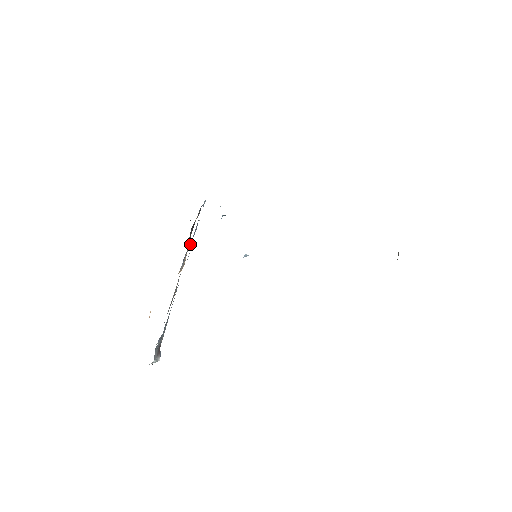
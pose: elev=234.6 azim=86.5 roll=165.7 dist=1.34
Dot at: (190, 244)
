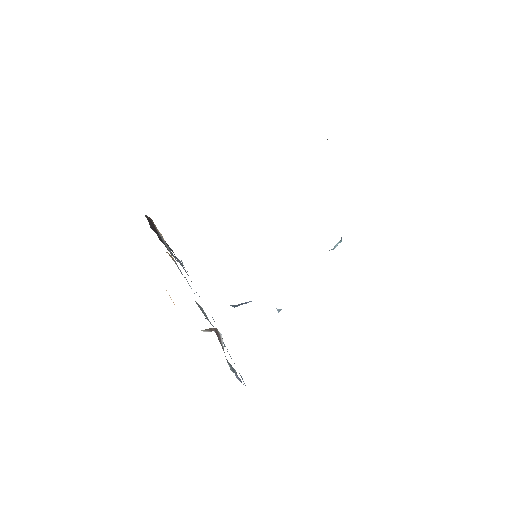
Dot at: occluded
